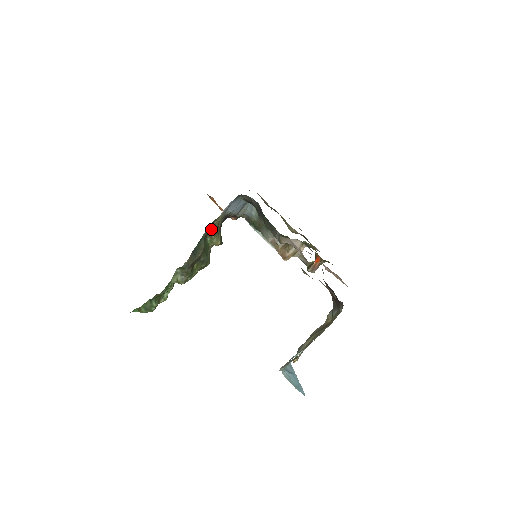
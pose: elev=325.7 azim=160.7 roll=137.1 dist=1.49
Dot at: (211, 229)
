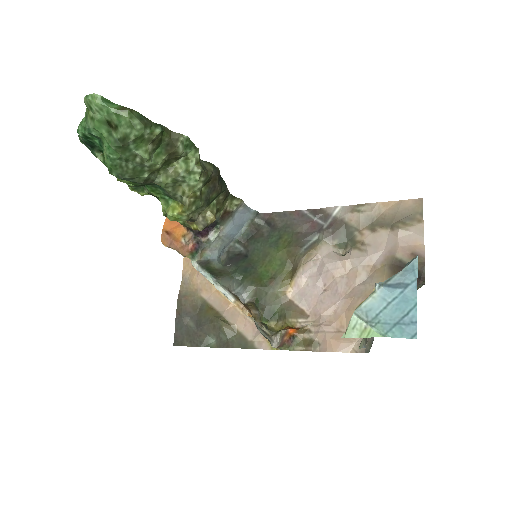
Dot at: (224, 200)
